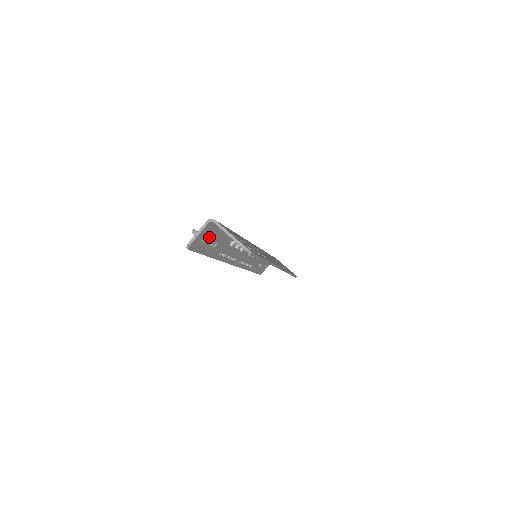
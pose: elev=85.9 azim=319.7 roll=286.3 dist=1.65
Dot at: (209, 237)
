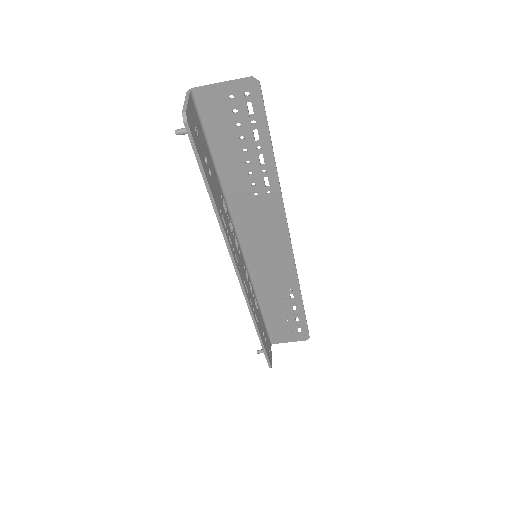
Dot at: (199, 135)
